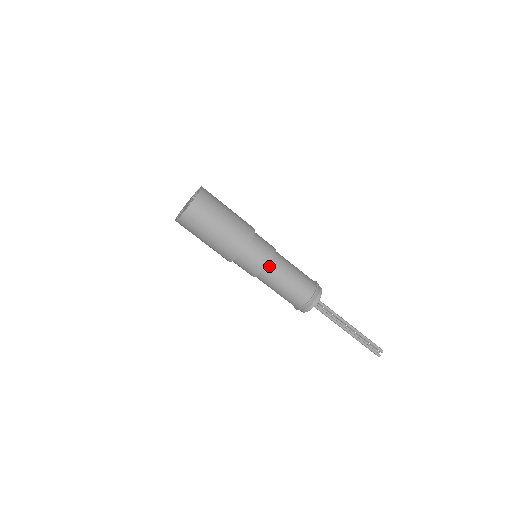
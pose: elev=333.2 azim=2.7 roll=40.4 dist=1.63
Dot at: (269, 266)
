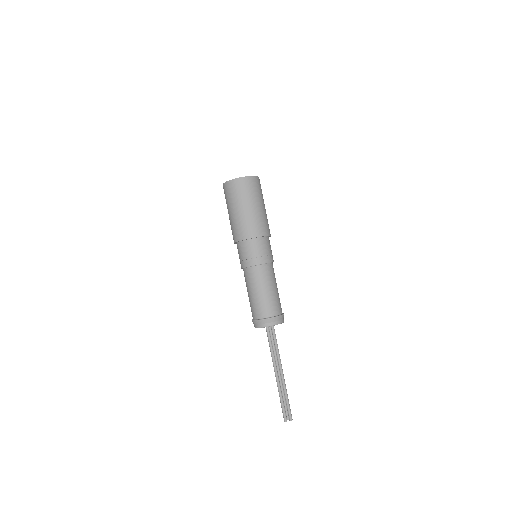
Dot at: (257, 267)
